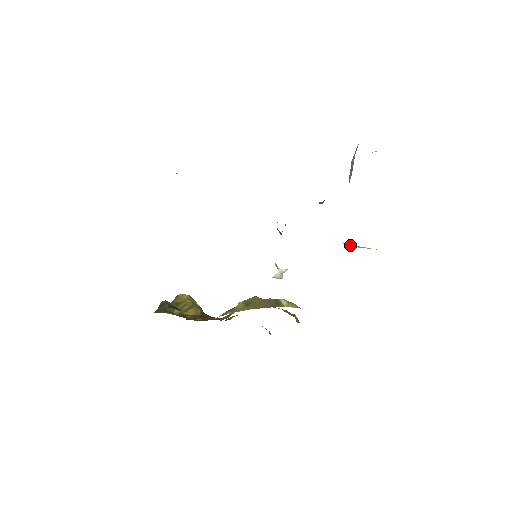
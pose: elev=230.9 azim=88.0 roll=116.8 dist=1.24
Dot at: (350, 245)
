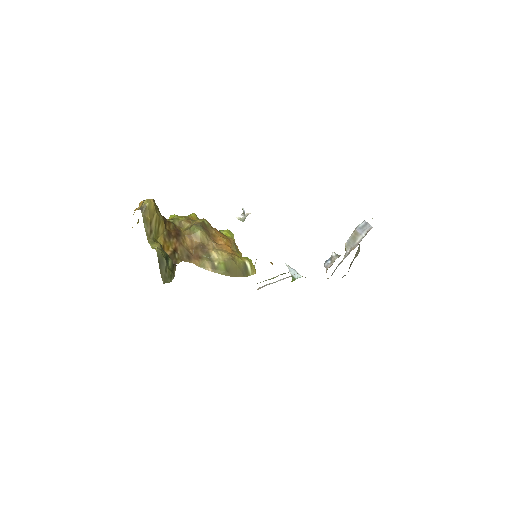
Dot at: occluded
